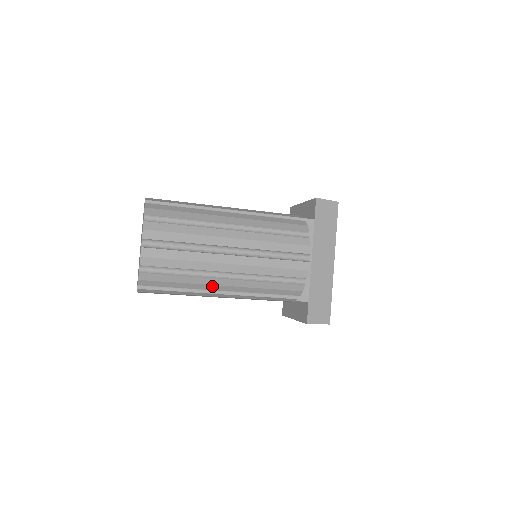
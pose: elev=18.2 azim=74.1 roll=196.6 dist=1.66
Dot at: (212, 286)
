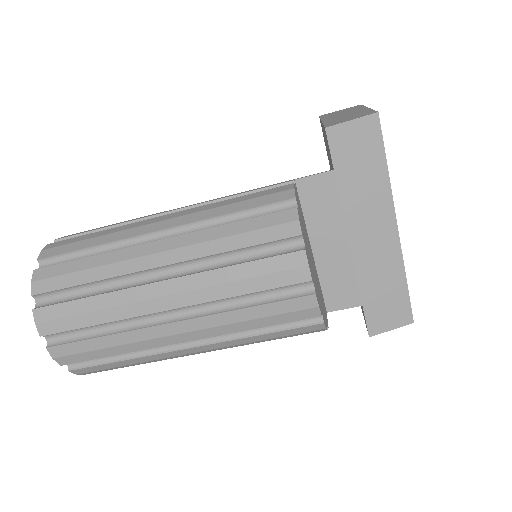
Dot at: (178, 356)
